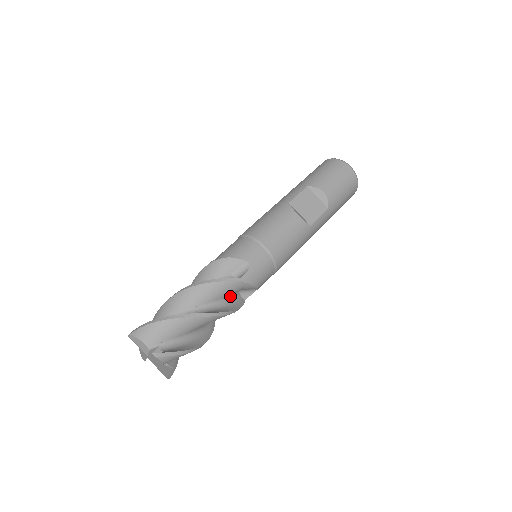
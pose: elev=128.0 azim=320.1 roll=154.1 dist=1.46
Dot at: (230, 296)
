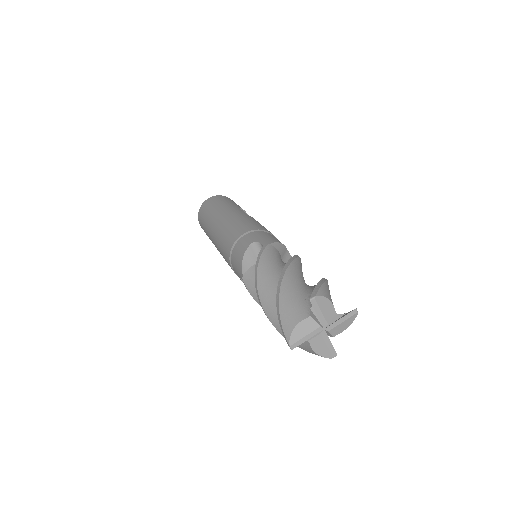
Dot at: occluded
